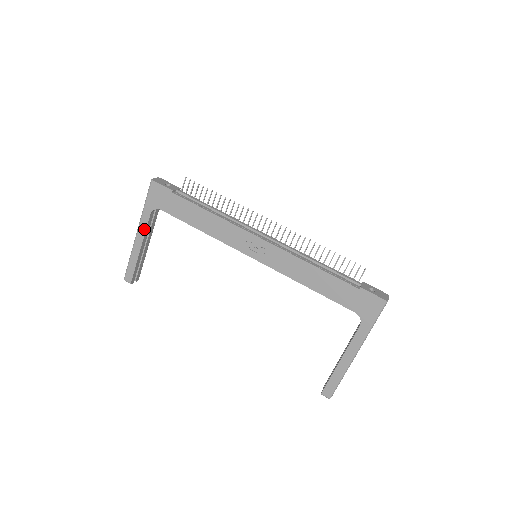
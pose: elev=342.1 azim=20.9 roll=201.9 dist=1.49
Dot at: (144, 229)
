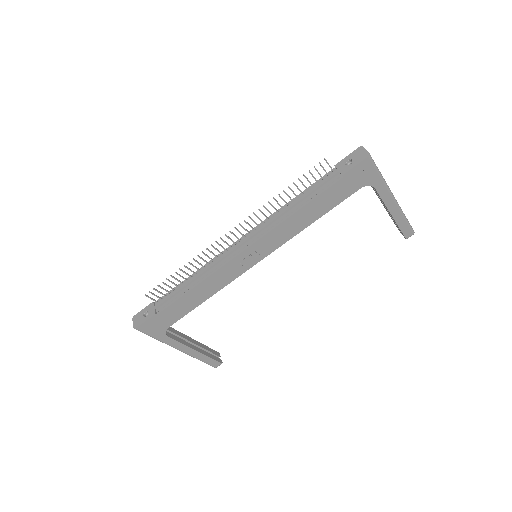
Dot at: (179, 344)
